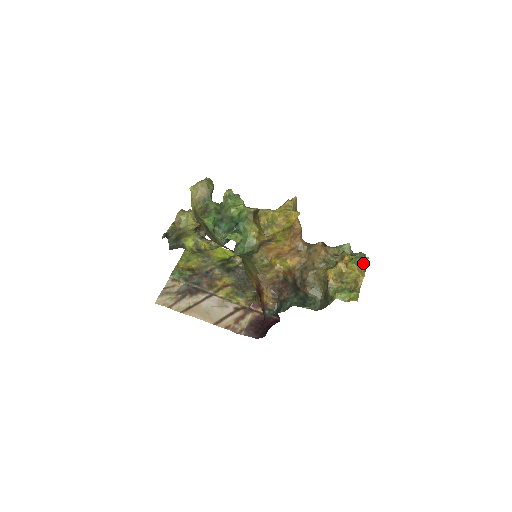
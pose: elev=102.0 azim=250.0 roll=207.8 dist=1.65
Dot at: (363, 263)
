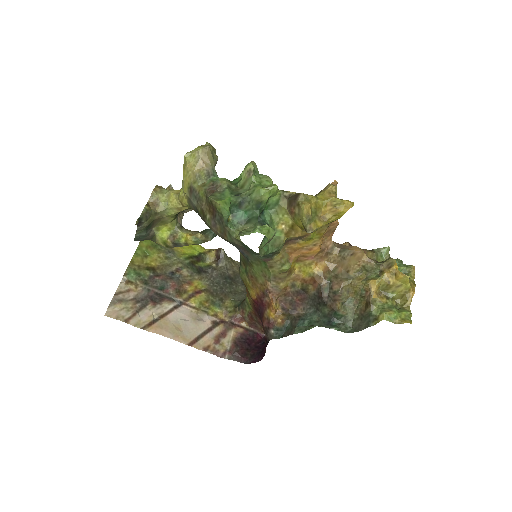
Dot at: (410, 273)
